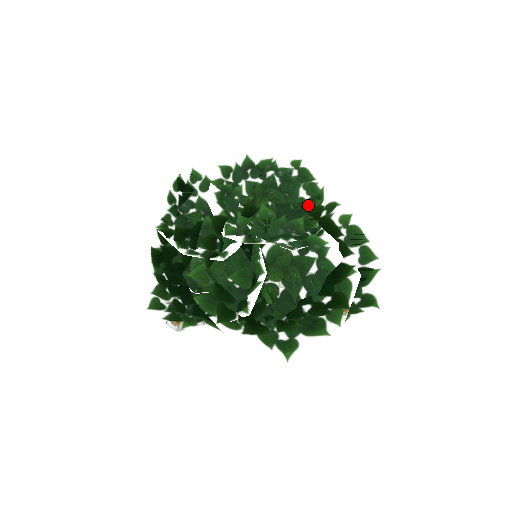
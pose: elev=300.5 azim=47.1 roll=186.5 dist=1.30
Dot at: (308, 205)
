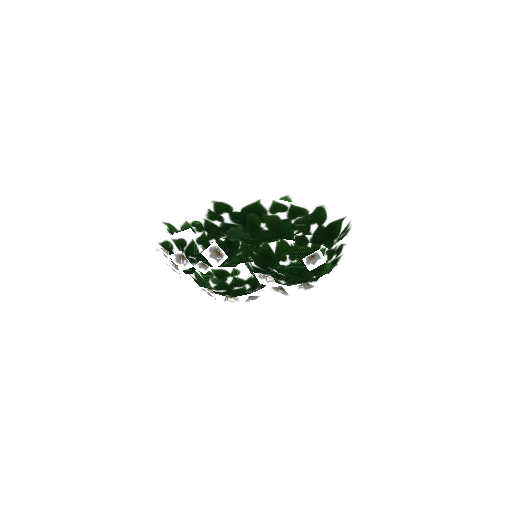
Dot at: occluded
